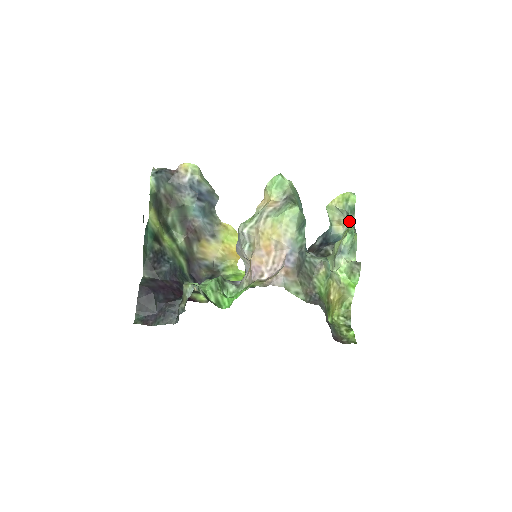
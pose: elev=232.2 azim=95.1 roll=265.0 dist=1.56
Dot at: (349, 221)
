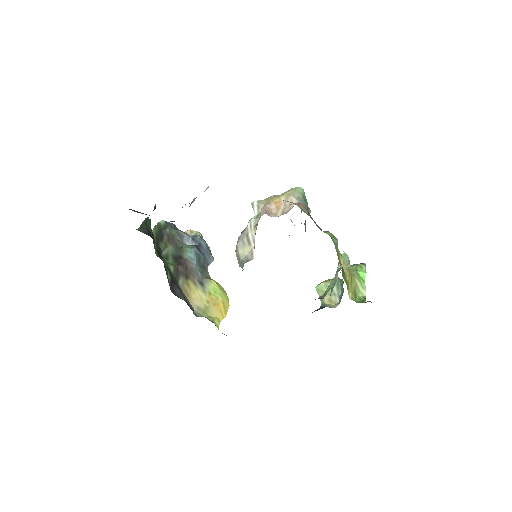
Dot at: (340, 295)
